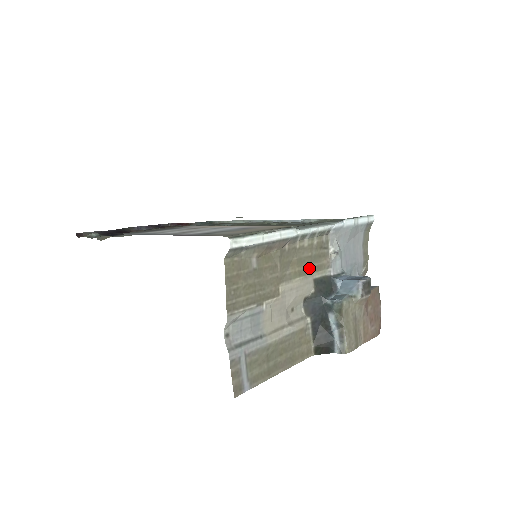
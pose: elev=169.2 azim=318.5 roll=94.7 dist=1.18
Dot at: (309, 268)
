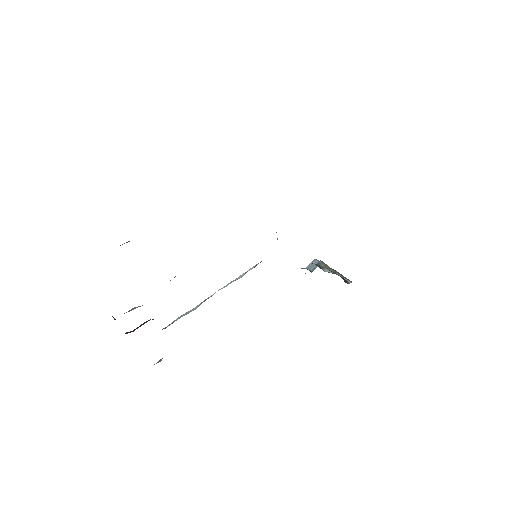
Dot at: occluded
